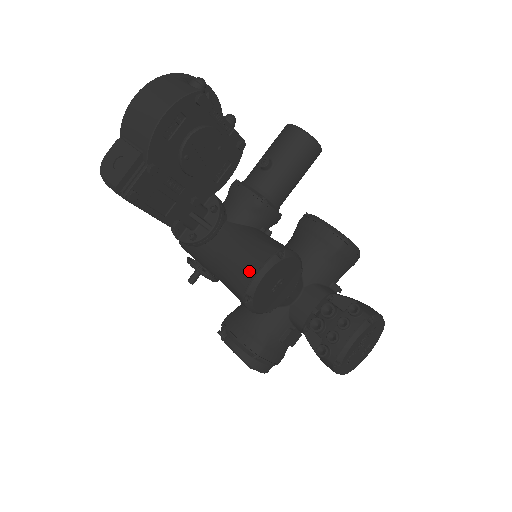
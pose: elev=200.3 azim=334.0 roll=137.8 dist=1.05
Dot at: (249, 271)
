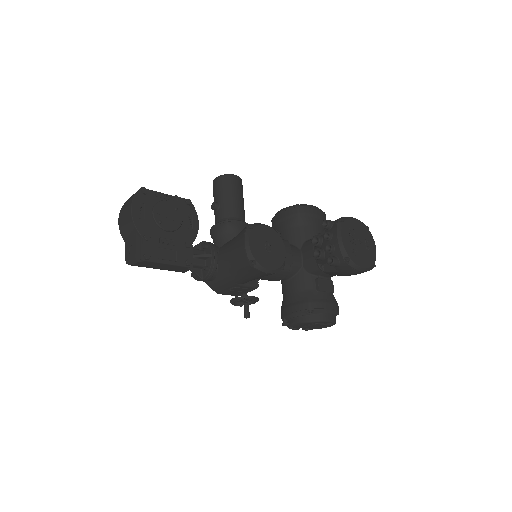
Dot at: (241, 249)
